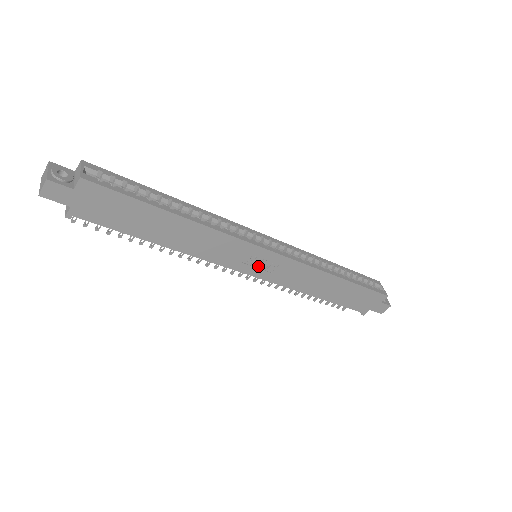
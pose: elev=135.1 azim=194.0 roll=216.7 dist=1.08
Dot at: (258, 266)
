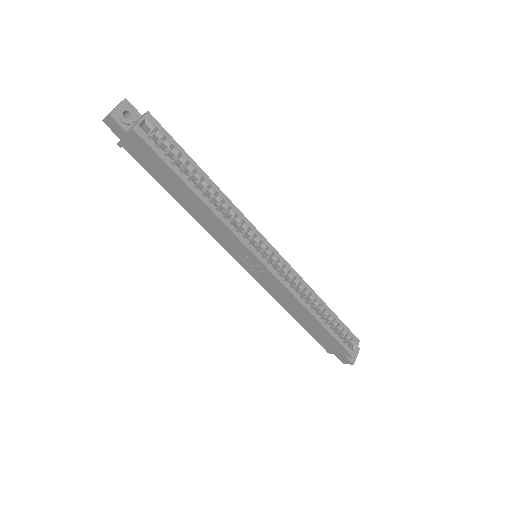
Dot at: (250, 265)
